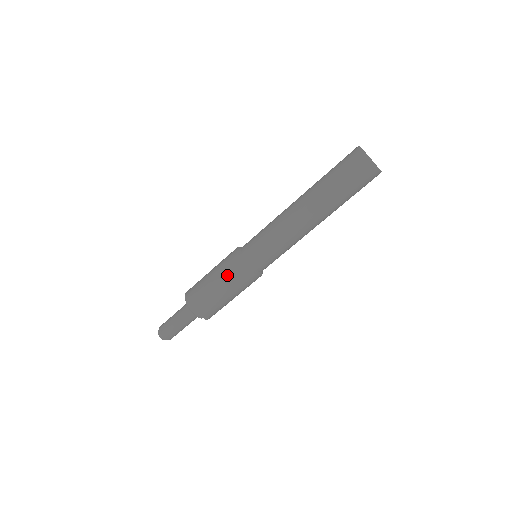
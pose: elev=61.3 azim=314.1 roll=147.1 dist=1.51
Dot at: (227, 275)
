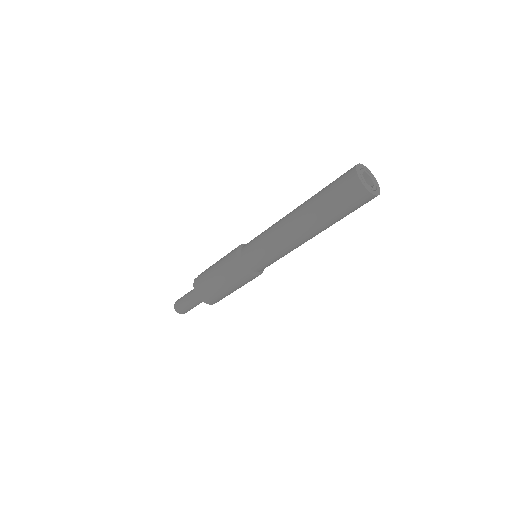
Dot at: (235, 282)
